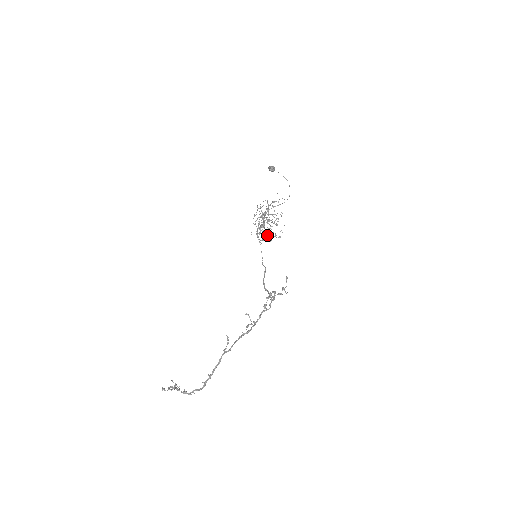
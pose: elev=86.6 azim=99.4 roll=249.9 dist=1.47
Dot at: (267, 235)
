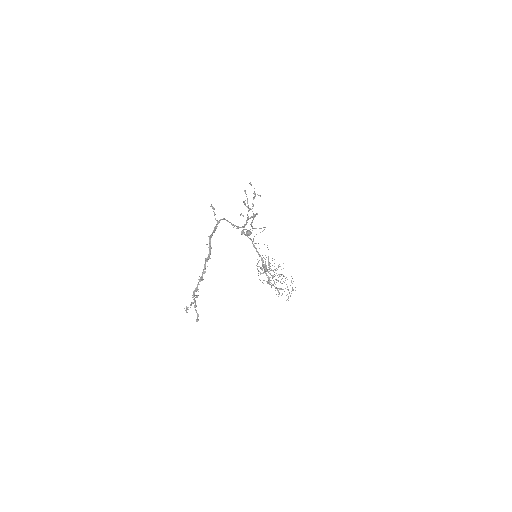
Dot at: (282, 289)
